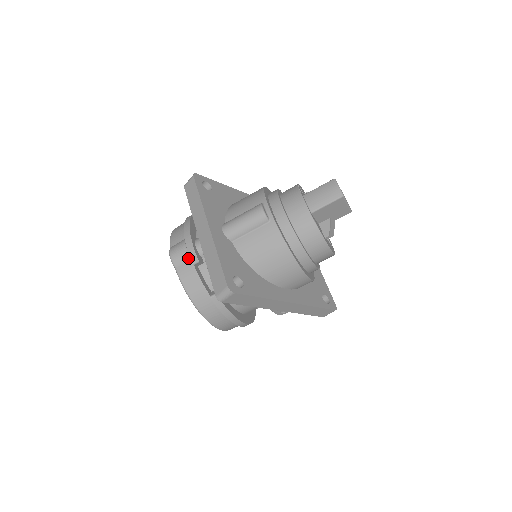
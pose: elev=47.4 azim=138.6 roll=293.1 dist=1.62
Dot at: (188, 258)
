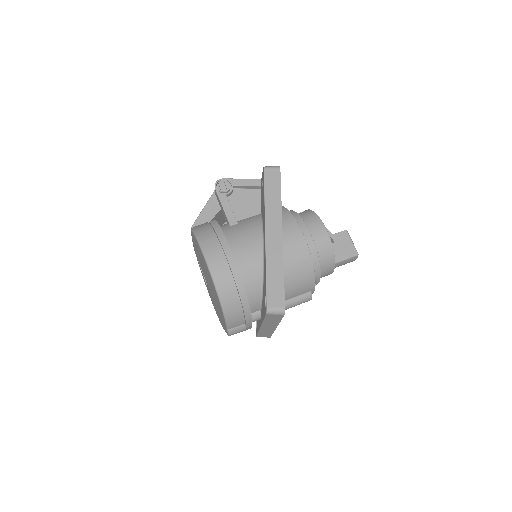
Dot at: occluded
